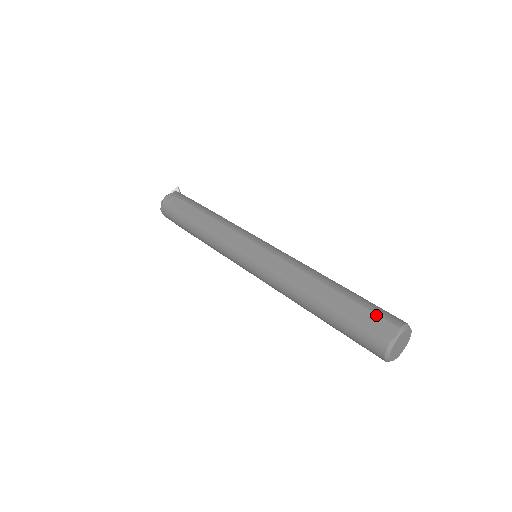
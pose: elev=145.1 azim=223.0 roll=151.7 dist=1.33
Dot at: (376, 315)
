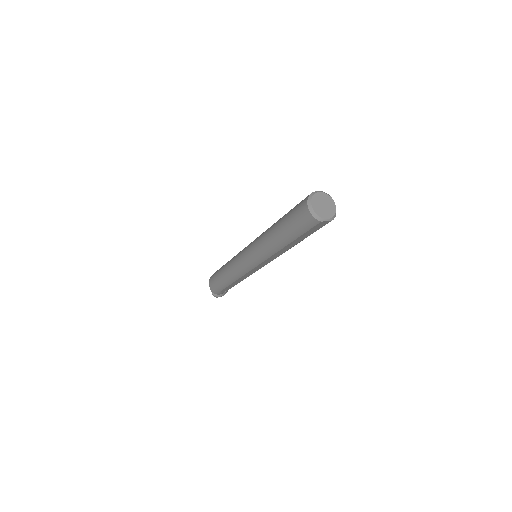
Dot at: occluded
